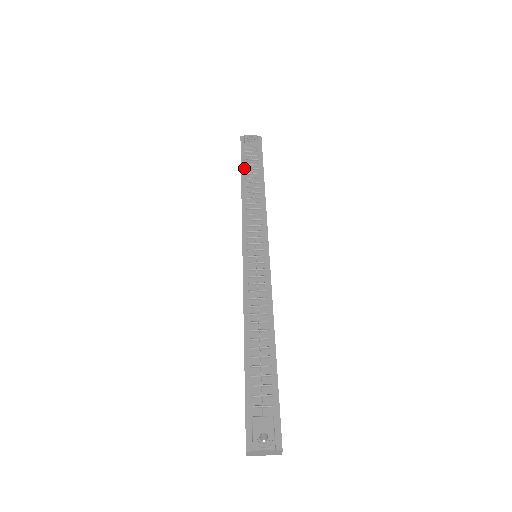
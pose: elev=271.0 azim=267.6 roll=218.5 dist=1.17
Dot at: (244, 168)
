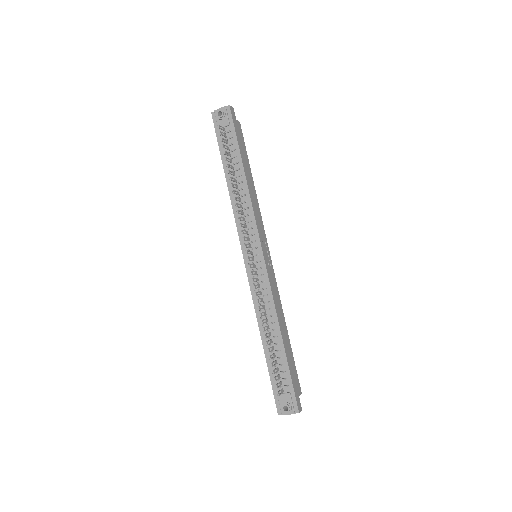
Dot at: (224, 159)
